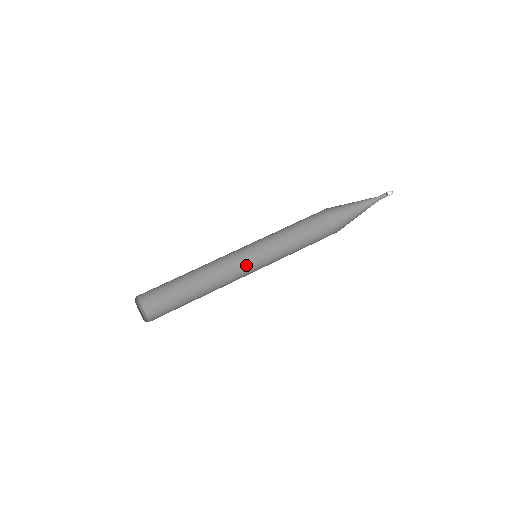
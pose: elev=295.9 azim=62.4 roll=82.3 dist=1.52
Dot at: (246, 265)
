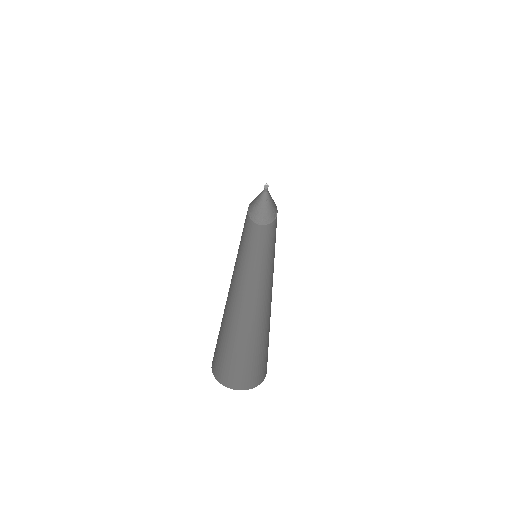
Dot at: (263, 278)
